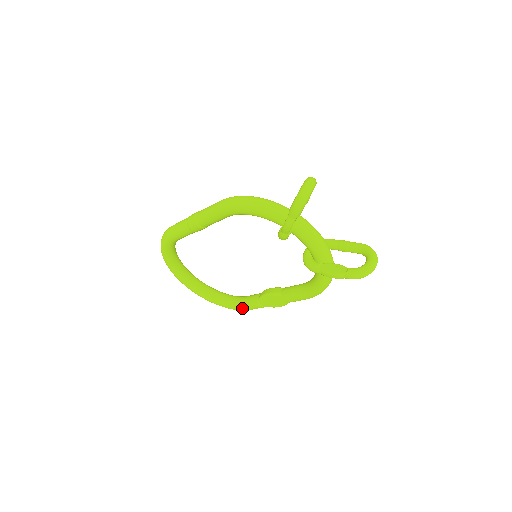
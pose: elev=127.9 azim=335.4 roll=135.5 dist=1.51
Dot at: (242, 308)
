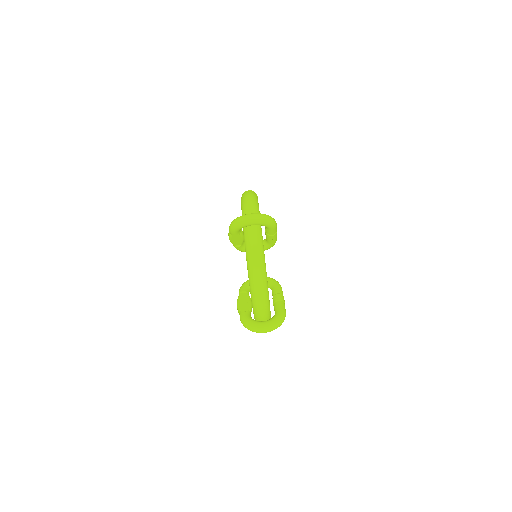
Dot at: occluded
